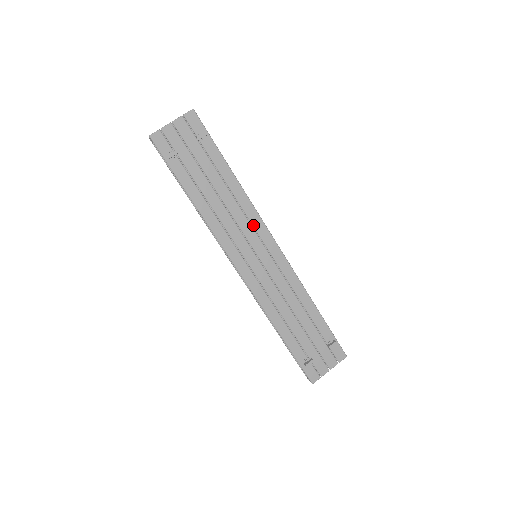
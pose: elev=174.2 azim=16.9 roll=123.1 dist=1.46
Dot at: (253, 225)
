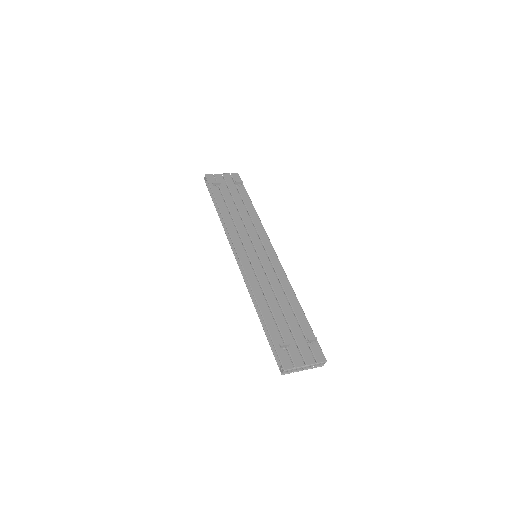
Dot at: (259, 235)
